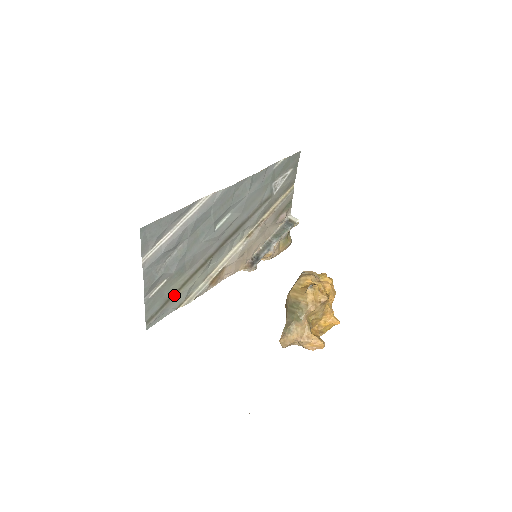
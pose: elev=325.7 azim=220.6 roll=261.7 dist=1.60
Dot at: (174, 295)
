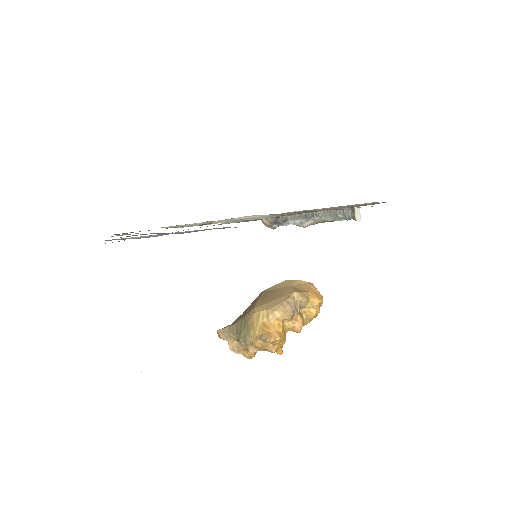
Dot at: occluded
